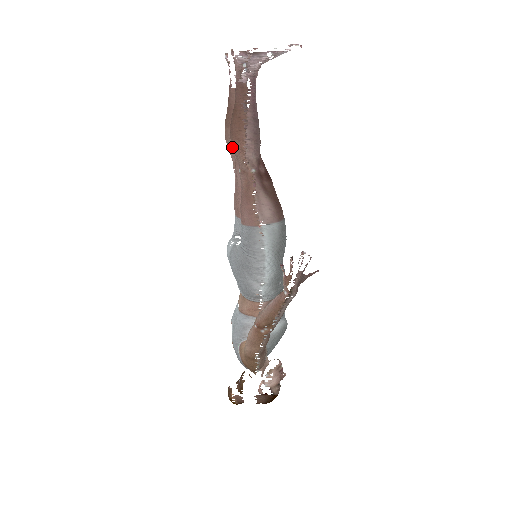
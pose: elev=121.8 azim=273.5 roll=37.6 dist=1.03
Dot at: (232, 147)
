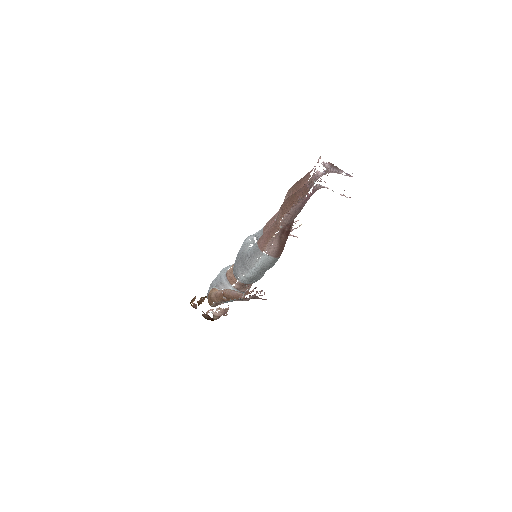
Dot at: (280, 208)
